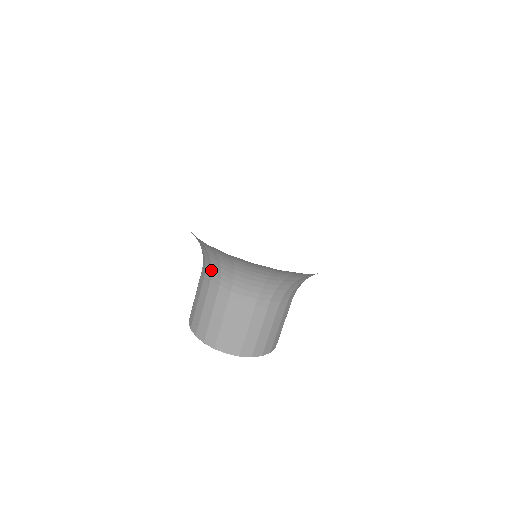
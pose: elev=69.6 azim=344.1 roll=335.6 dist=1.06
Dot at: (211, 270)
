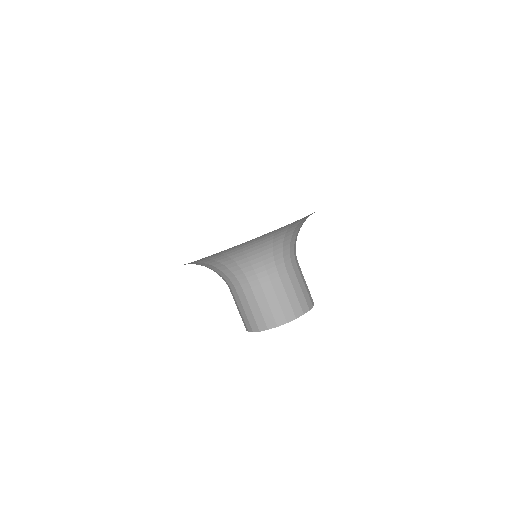
Dot at: occluded
